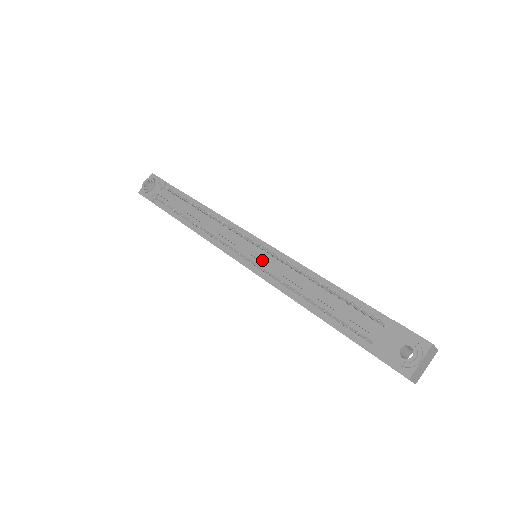
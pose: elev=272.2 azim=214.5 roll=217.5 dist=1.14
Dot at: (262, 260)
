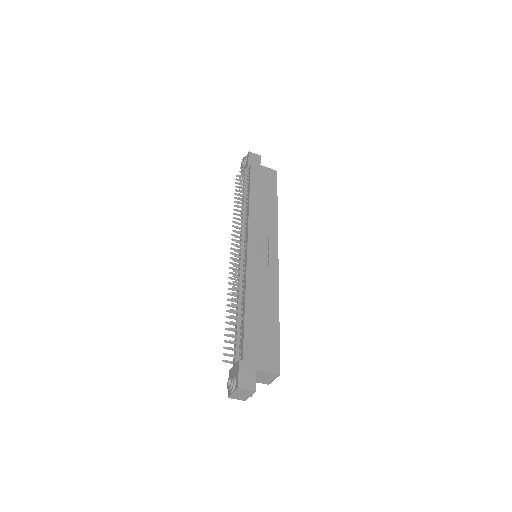
Dot at: (239, 268)
